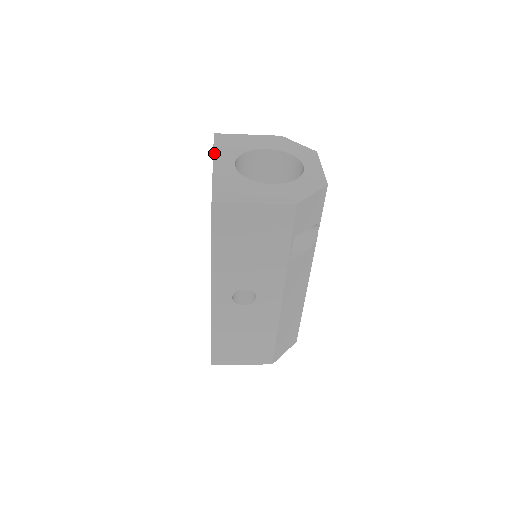
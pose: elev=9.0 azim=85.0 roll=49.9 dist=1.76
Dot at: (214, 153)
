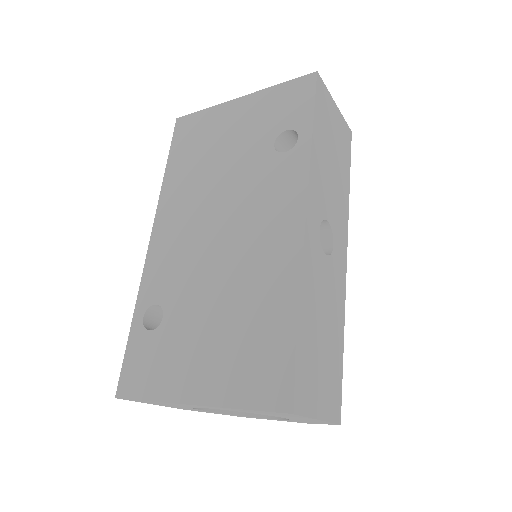
Dot at: (219, 105)
